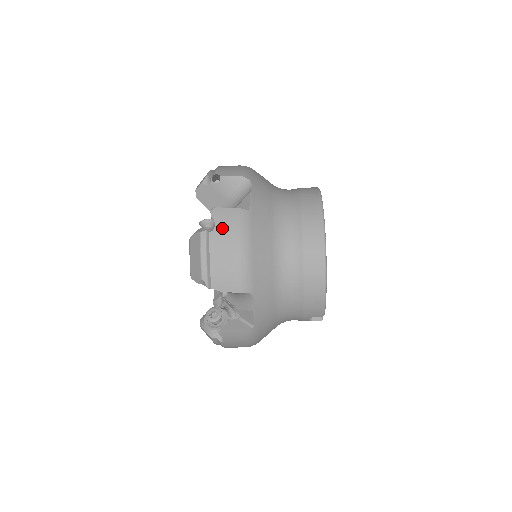
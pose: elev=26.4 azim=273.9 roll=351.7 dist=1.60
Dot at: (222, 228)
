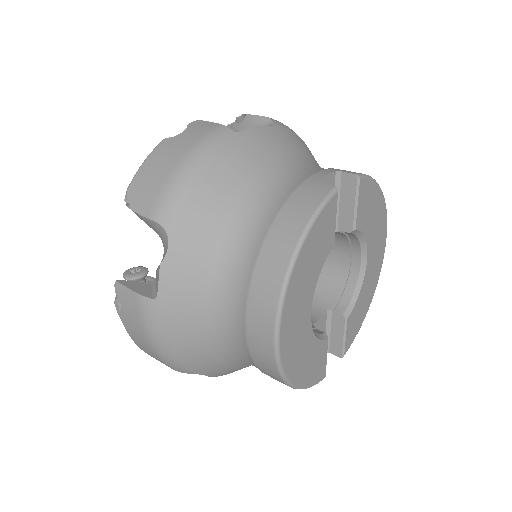
Dot at: (129, 315)
